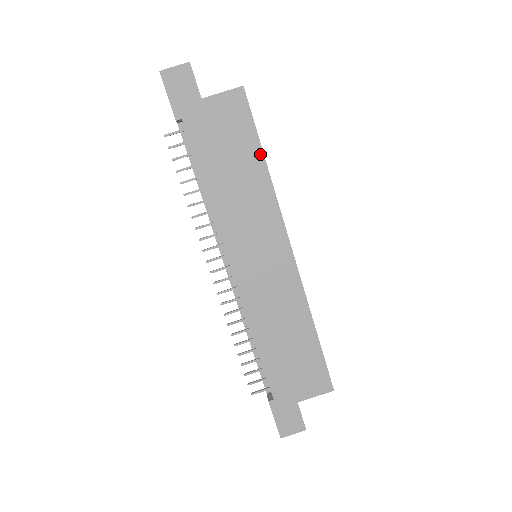
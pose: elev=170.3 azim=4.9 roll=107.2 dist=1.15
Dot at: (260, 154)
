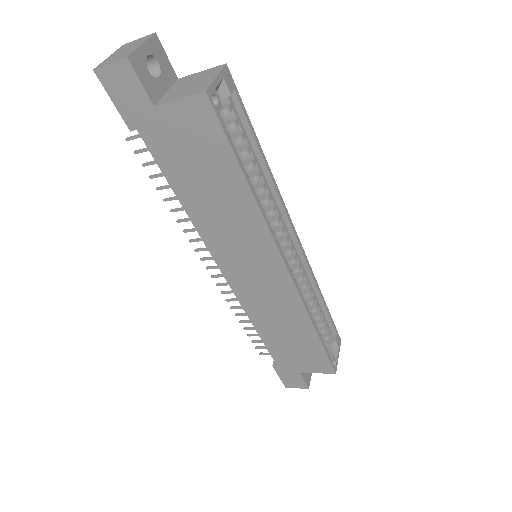
Dot at: (240, 175)
